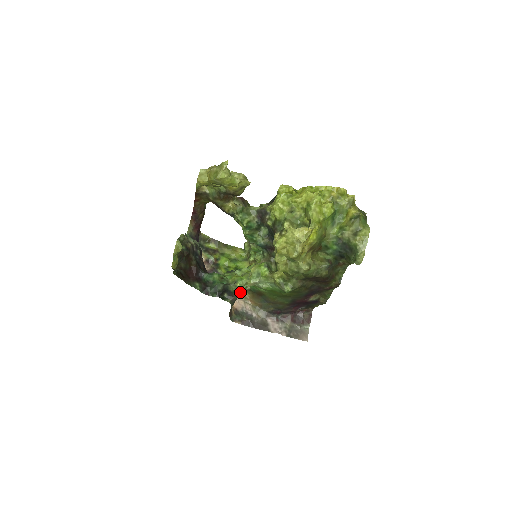
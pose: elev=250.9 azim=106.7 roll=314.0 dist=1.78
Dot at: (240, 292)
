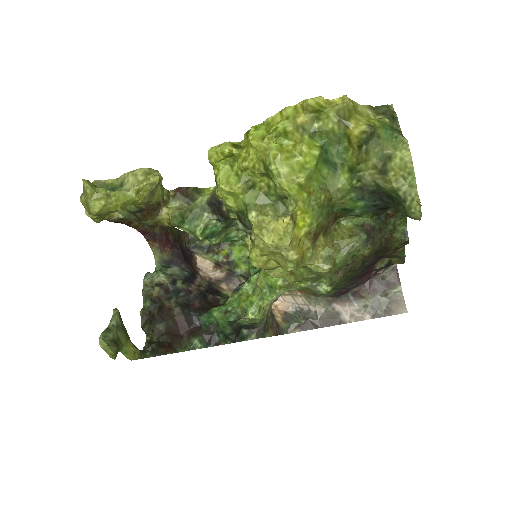
Dot at: (261, 320)
